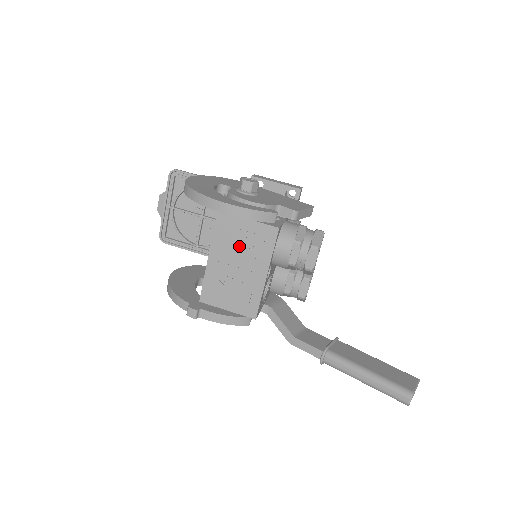
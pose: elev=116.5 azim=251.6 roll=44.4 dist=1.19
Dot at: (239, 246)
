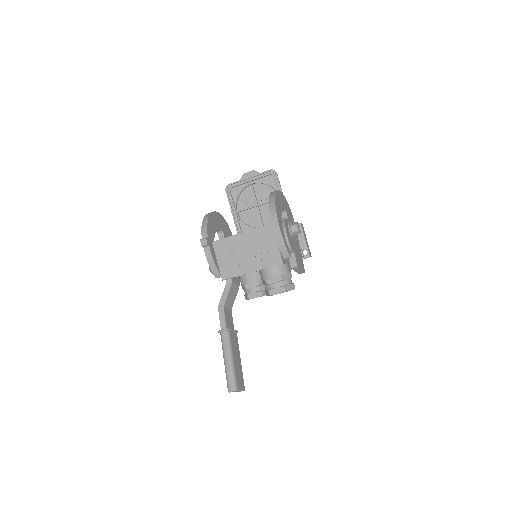
Dot at: (259, 247)
